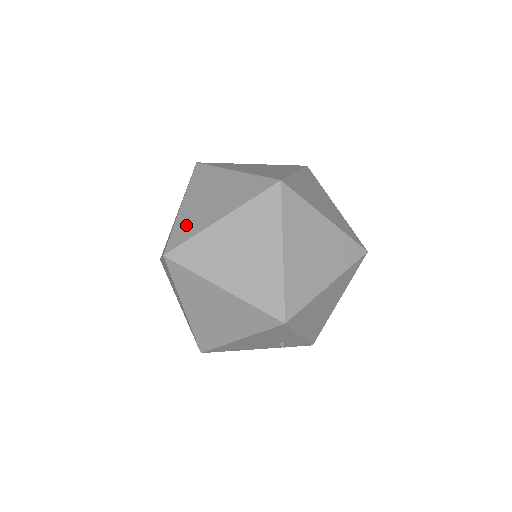
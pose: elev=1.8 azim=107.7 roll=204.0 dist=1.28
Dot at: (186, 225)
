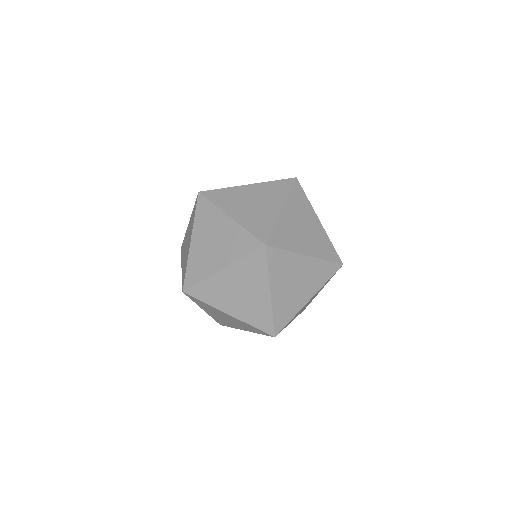
Dot at: (196, 266)
